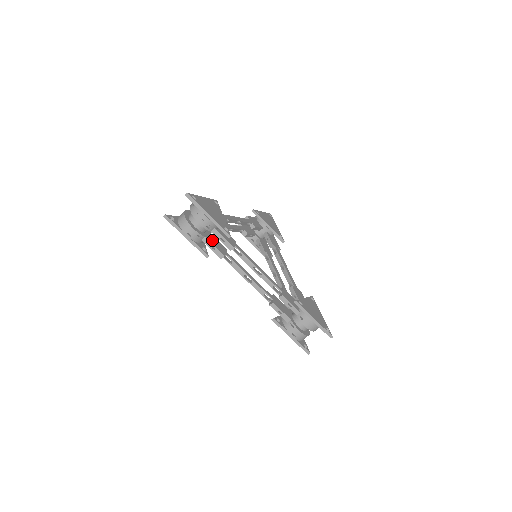
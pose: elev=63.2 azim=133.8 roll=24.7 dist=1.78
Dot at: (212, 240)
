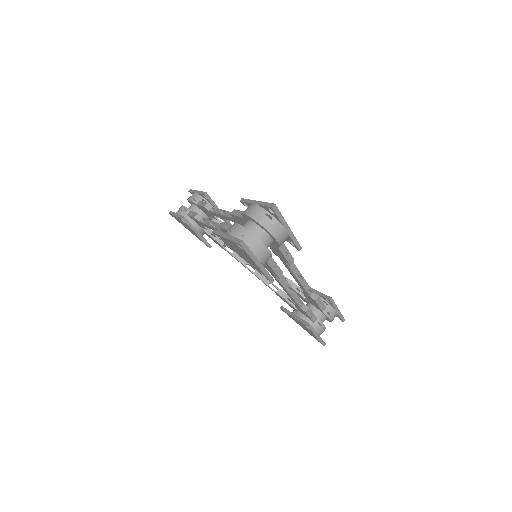
Dot at: occluded
